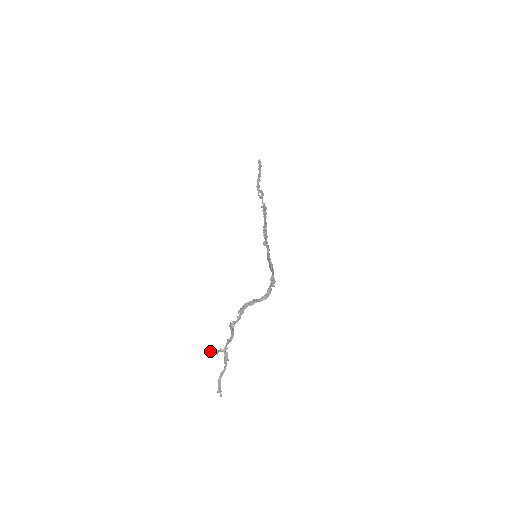
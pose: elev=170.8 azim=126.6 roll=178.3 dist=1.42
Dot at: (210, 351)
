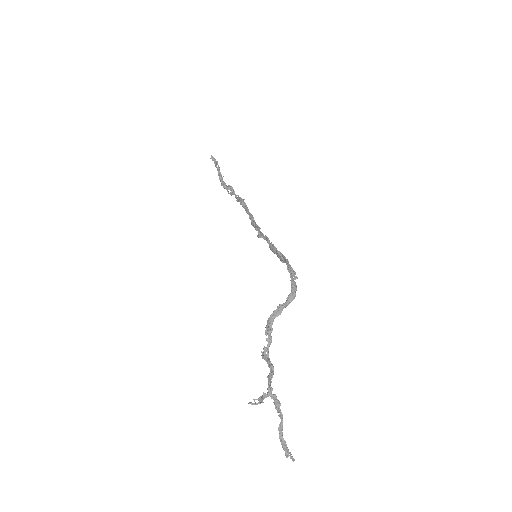
Dot at: (250, 403)
